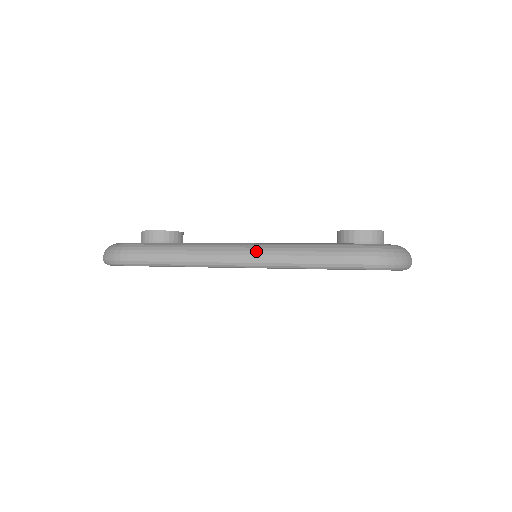
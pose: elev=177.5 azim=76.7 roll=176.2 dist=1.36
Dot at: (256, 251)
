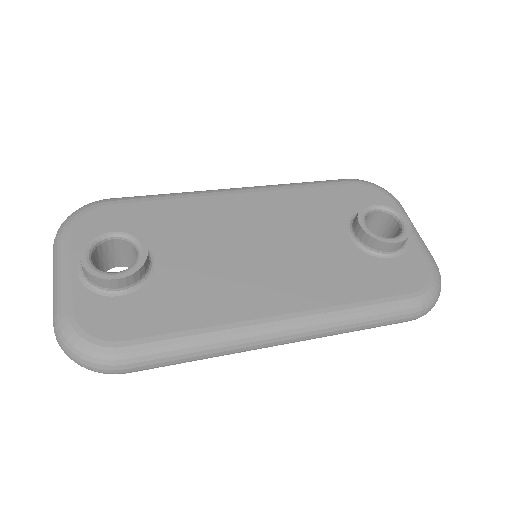
Dot at: (306, 333)
